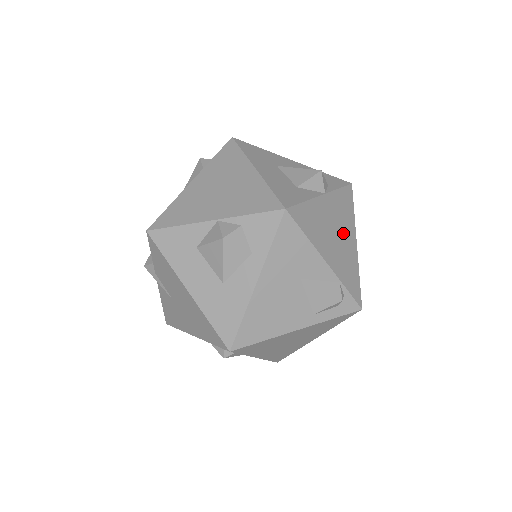
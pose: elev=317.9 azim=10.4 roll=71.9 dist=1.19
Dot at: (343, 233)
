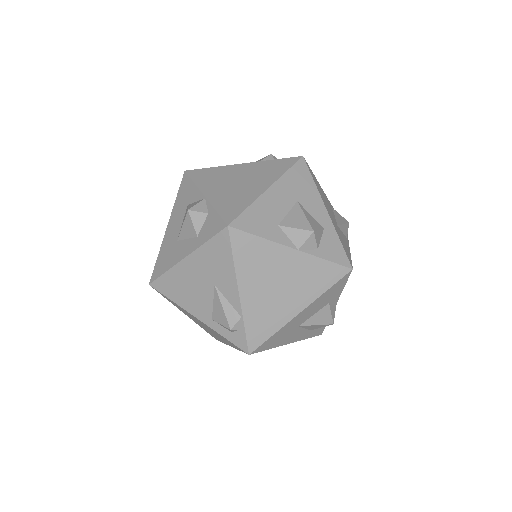
Dot at: (289, 292)
